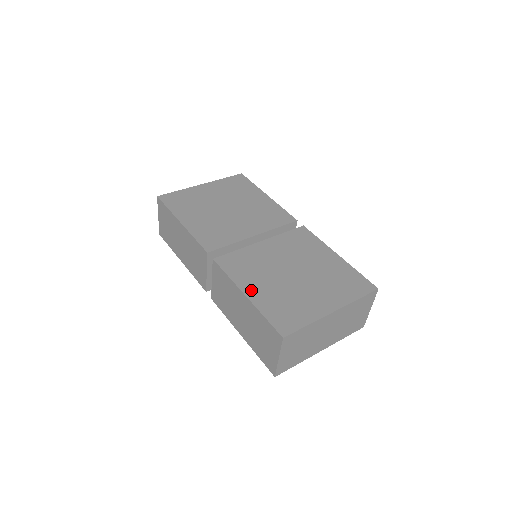
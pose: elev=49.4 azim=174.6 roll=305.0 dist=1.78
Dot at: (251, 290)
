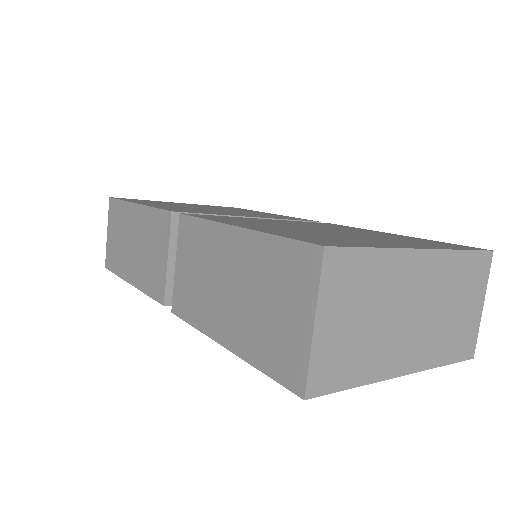
Dot at: (248, 225)
